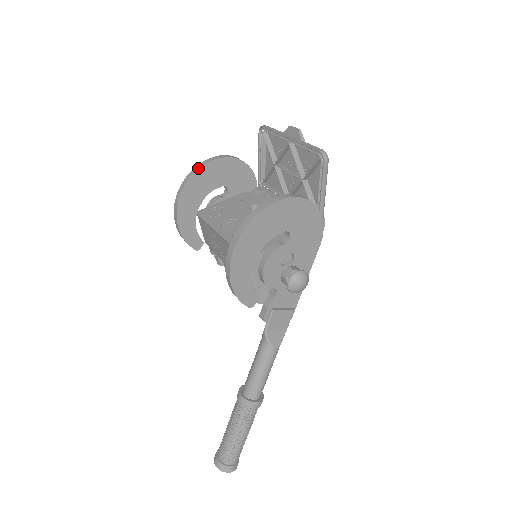
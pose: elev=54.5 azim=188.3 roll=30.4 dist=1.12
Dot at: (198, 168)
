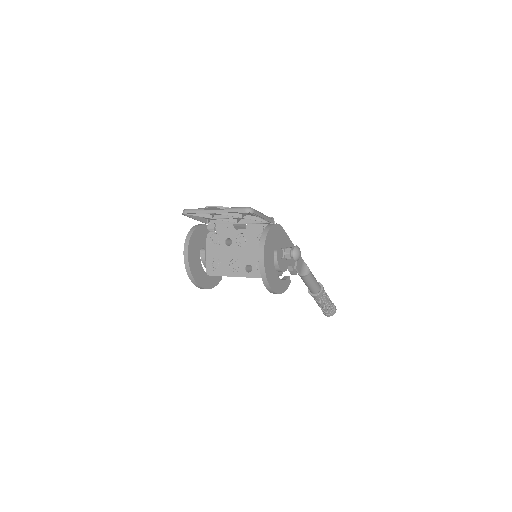
Dot at: (188, 267)
